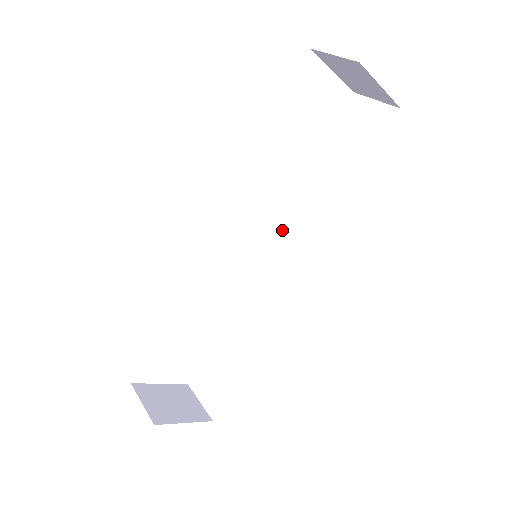
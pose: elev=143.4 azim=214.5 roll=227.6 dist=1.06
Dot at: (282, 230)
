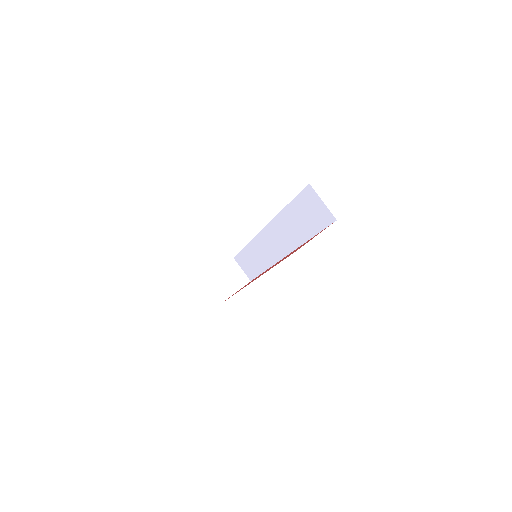
Dot at: (271, 227)
